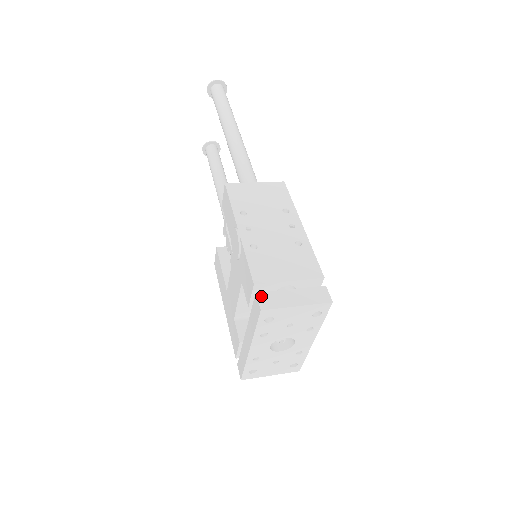
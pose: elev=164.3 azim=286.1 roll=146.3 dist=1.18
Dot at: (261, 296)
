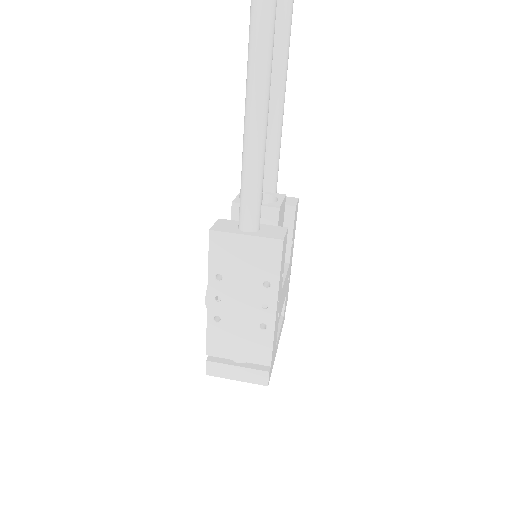
Dot at: (209, 365)
